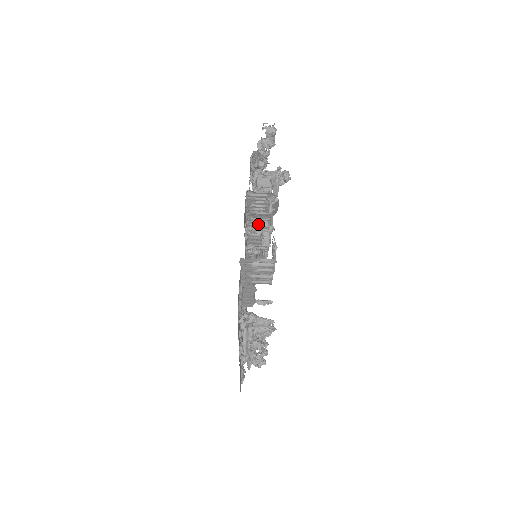
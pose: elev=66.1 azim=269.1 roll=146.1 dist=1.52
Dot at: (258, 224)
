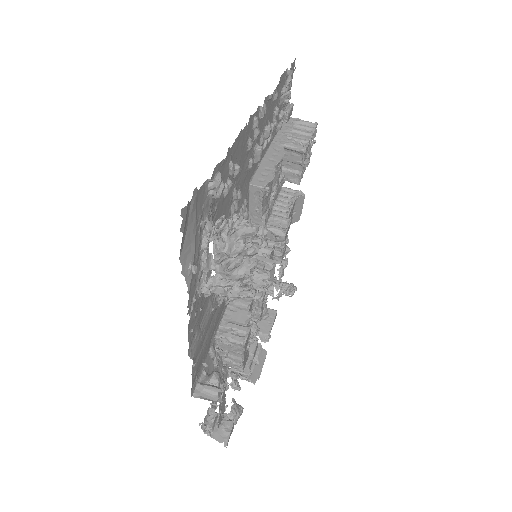
Dot at: (266, 247)
